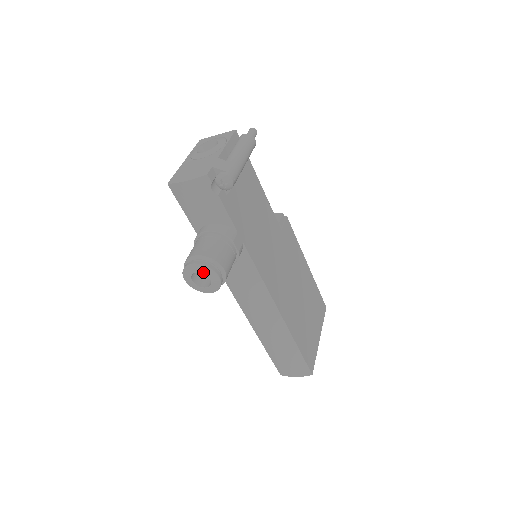
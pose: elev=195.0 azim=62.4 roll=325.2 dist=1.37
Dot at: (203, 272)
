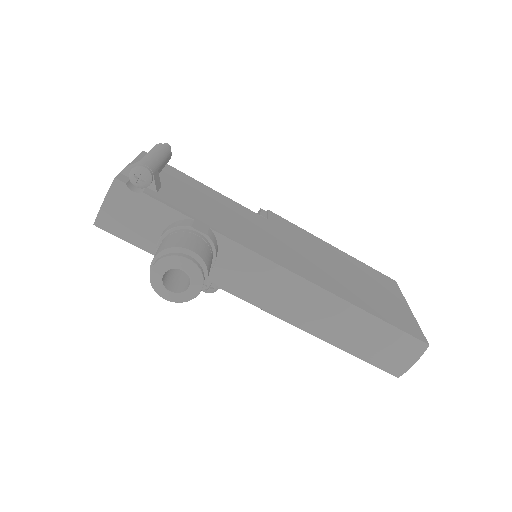
Dot at: (169, 267)
